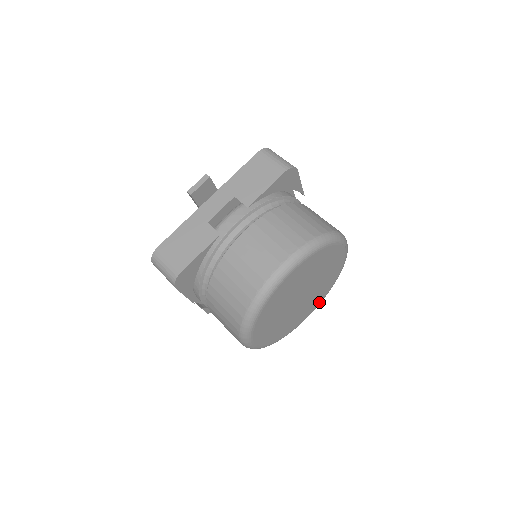
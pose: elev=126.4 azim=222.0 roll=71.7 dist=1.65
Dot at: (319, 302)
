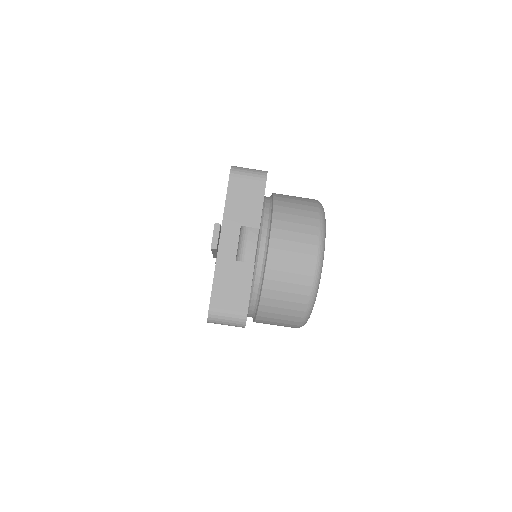
Dot at: occluded
